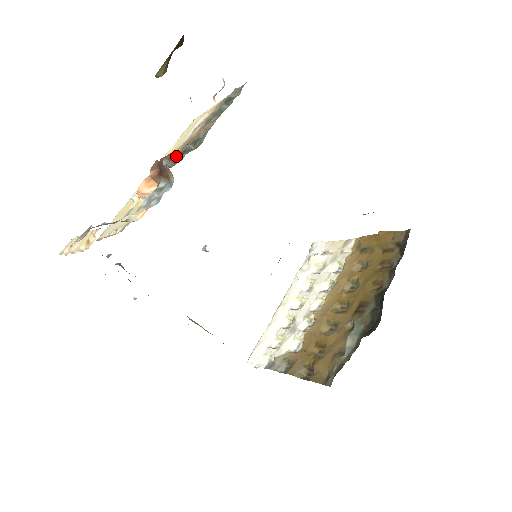
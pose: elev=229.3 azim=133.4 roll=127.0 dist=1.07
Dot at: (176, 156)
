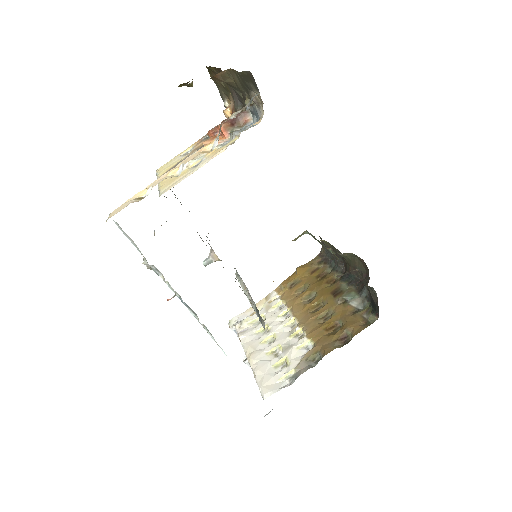
Dot at: occluded
